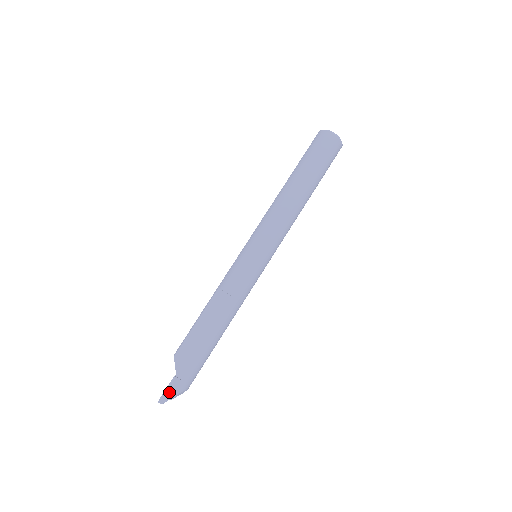
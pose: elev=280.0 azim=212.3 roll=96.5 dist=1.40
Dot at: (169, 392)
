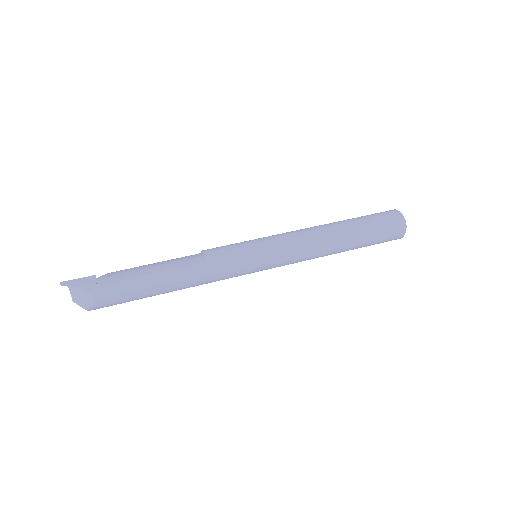
Dot at: (77, 282)
